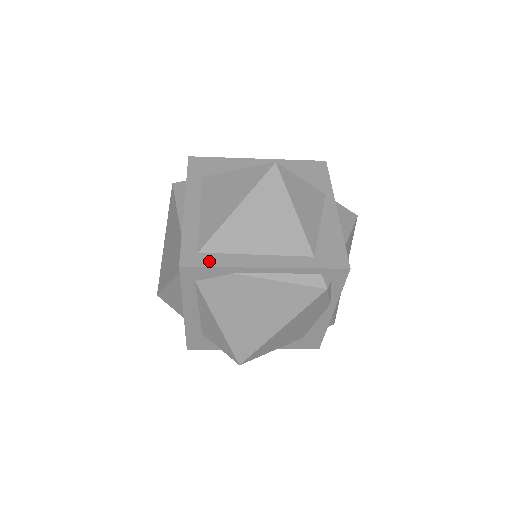
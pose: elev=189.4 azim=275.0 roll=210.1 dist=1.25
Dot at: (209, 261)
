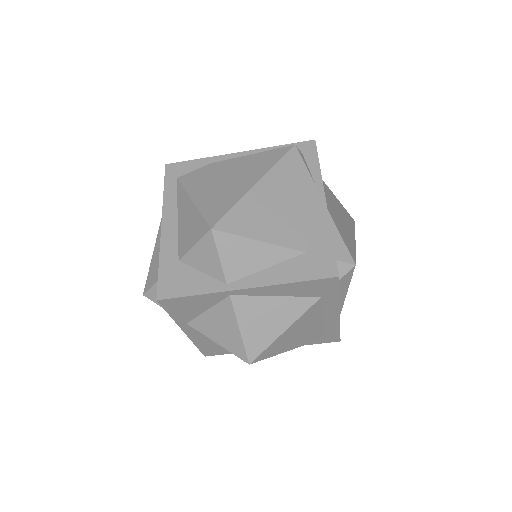
Dot at: occluded
